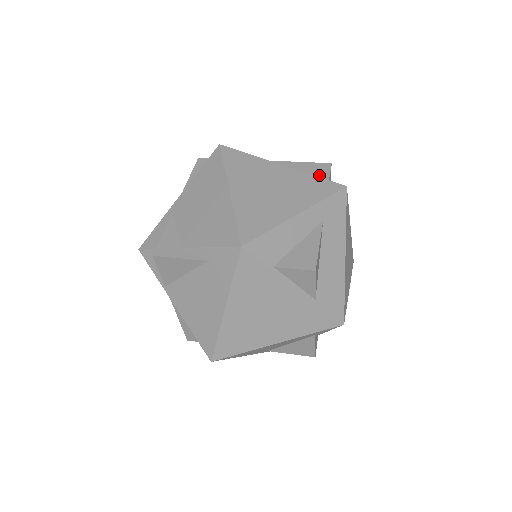
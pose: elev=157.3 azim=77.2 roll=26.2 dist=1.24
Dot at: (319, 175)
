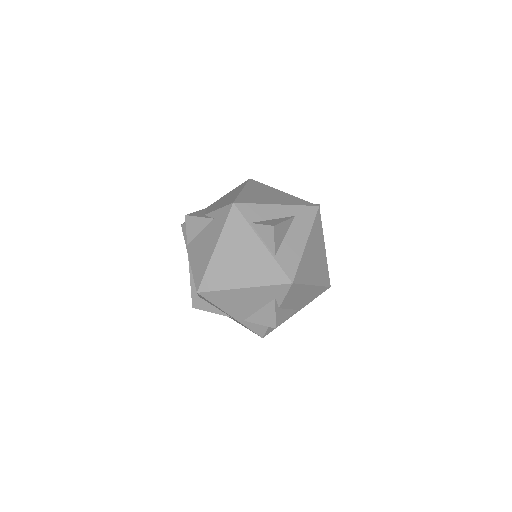
Dot at: occluded
